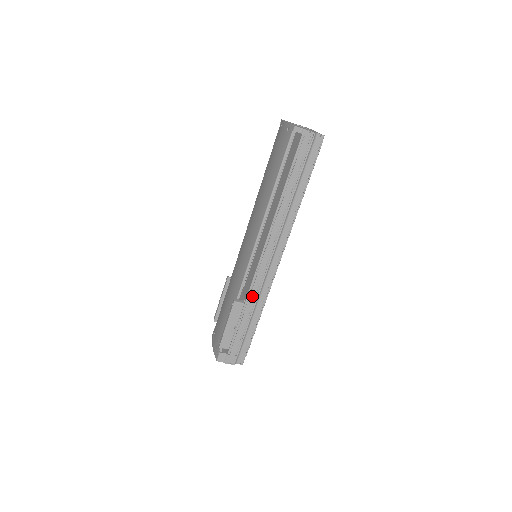
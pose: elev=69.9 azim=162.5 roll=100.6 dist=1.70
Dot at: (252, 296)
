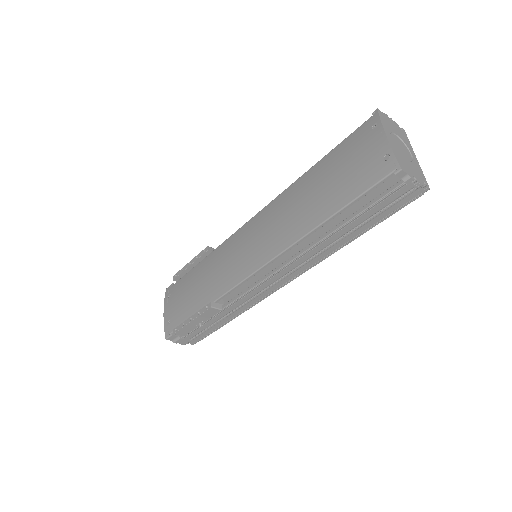
Dot at: (234, 305)
